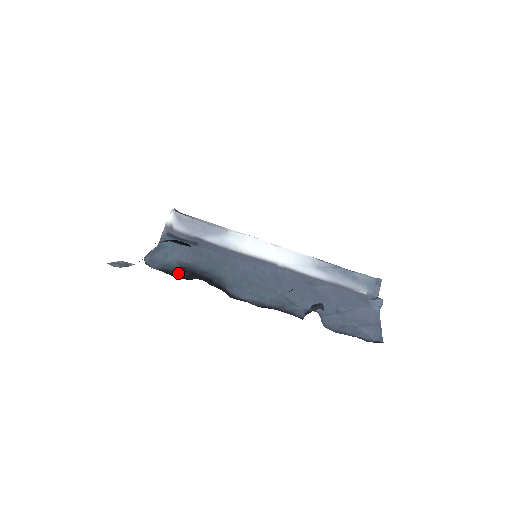
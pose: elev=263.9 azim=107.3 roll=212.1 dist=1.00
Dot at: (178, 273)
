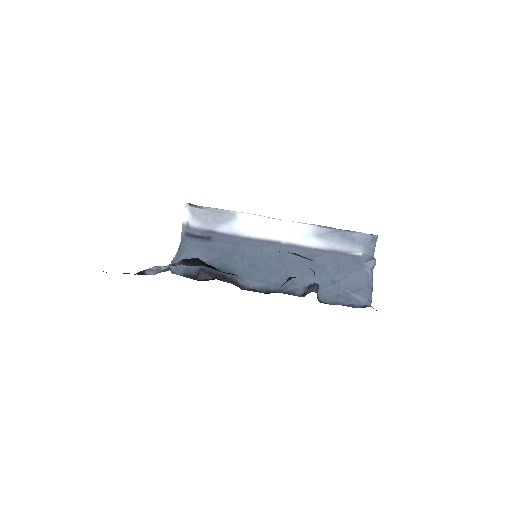
Dot at: (198, 276)
